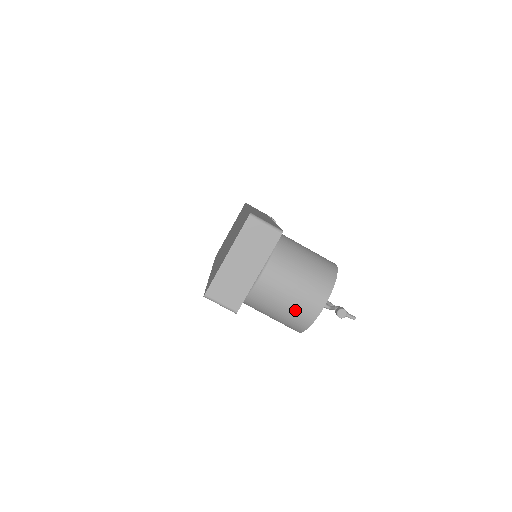
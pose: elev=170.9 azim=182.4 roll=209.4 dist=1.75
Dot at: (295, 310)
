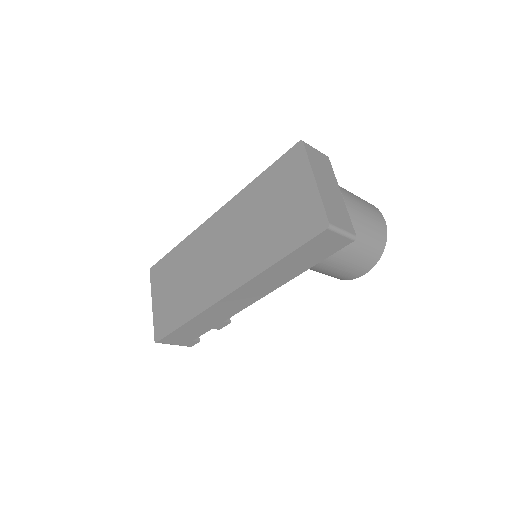
Dot at: (374, 227)
